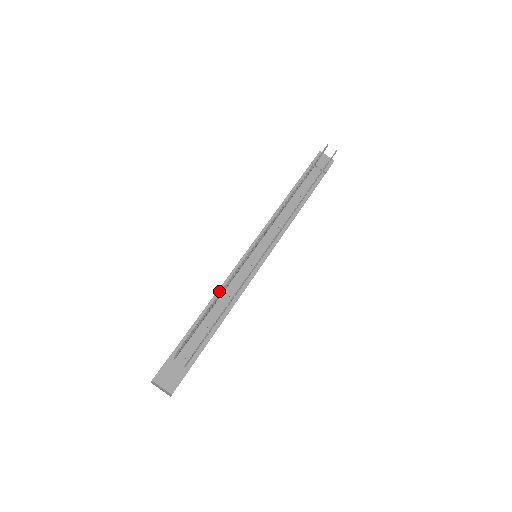
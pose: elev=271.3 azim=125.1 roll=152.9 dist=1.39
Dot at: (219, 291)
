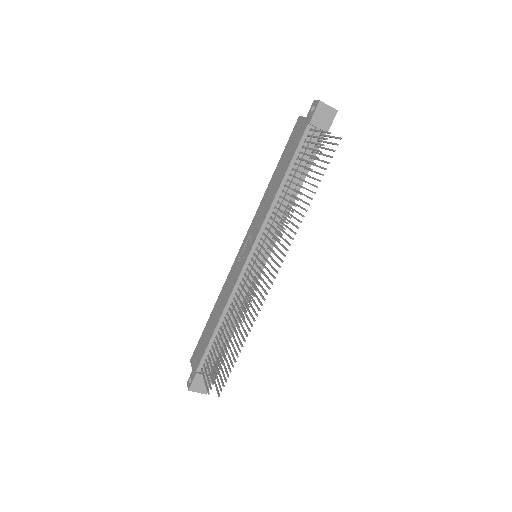
Dot at: (227, 306)
